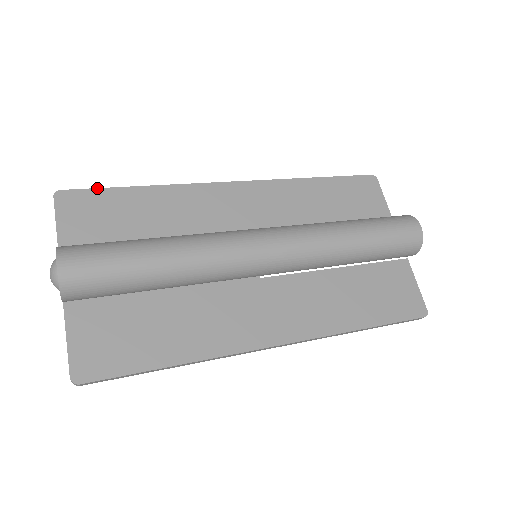
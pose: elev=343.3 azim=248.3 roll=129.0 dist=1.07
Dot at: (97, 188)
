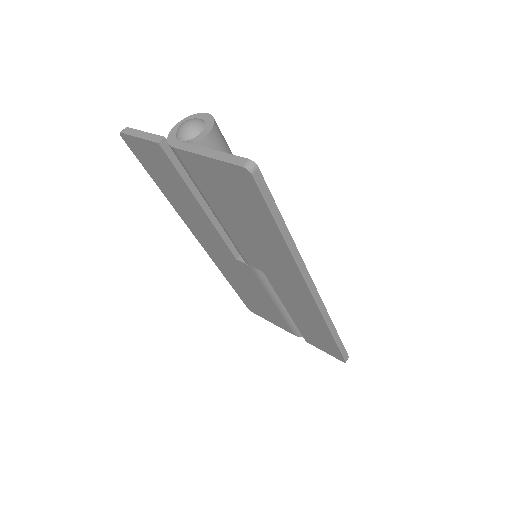
Dot at: occluded
